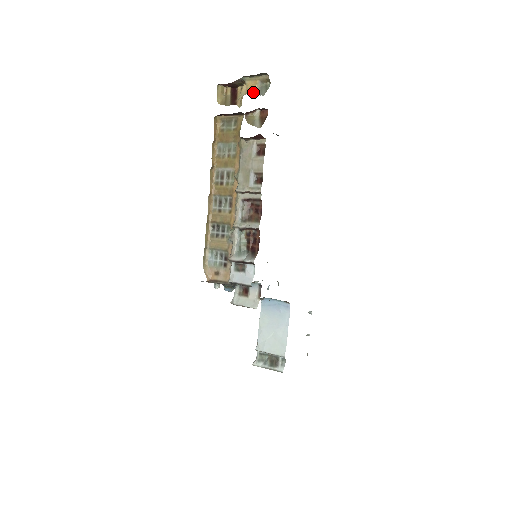
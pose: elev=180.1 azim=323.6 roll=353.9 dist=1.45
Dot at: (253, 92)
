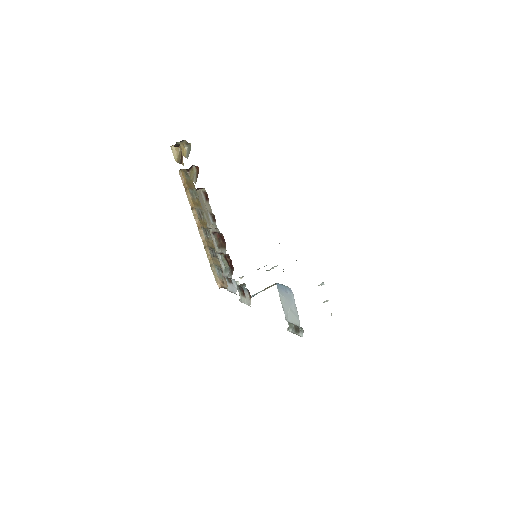
Dot at: (183, 155)
